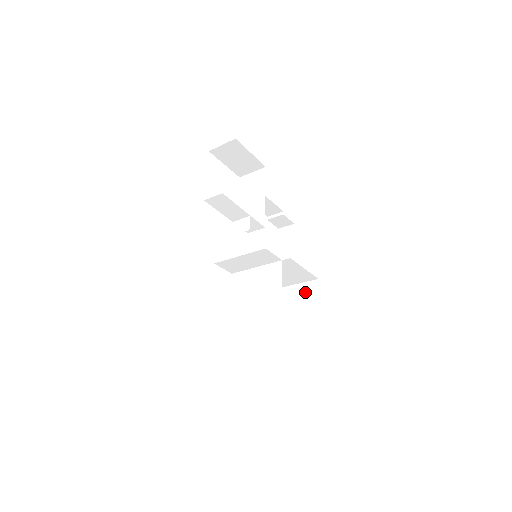
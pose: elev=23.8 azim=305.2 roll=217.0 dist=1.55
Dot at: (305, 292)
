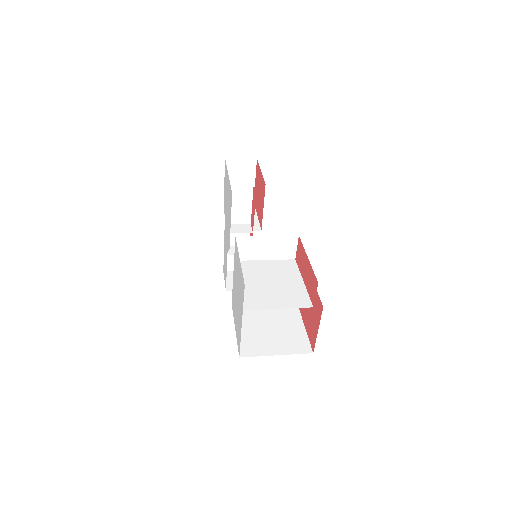
Dot at: (284, 309)
